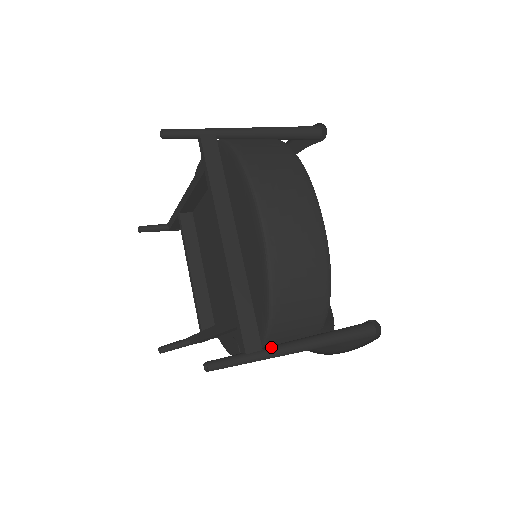
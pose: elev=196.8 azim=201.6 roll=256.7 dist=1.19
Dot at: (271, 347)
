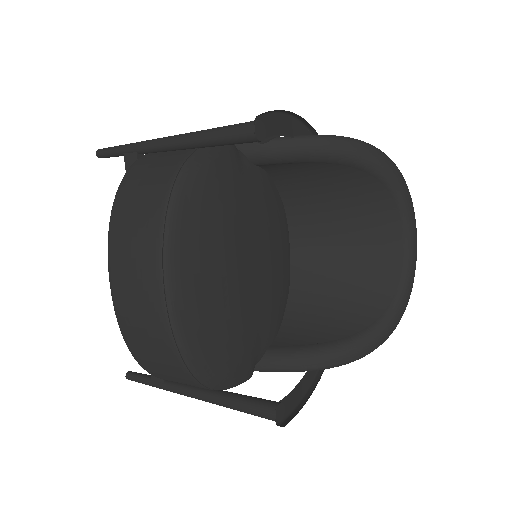
Dot at: (171, 384)
